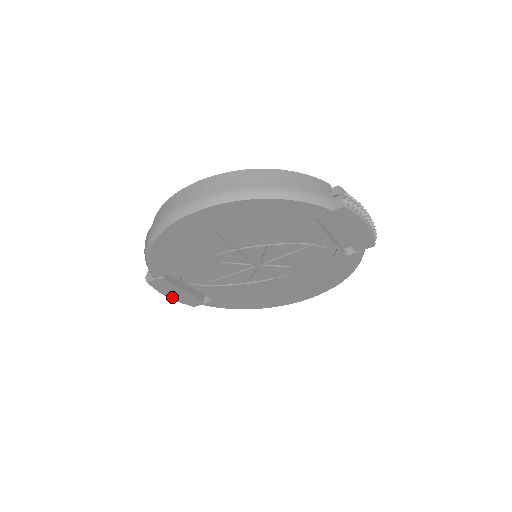
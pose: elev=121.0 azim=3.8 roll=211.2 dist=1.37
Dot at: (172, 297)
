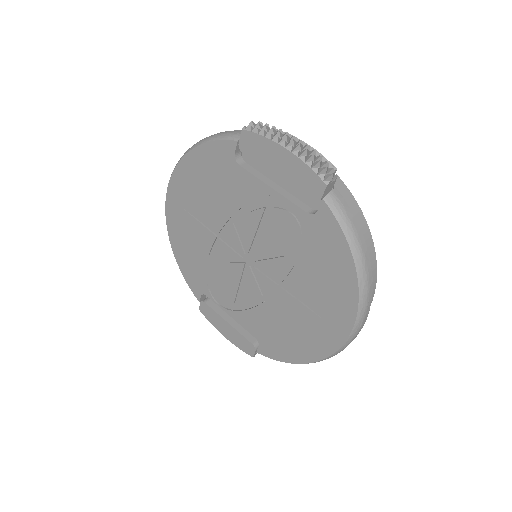
Dot at: (227, 336)
